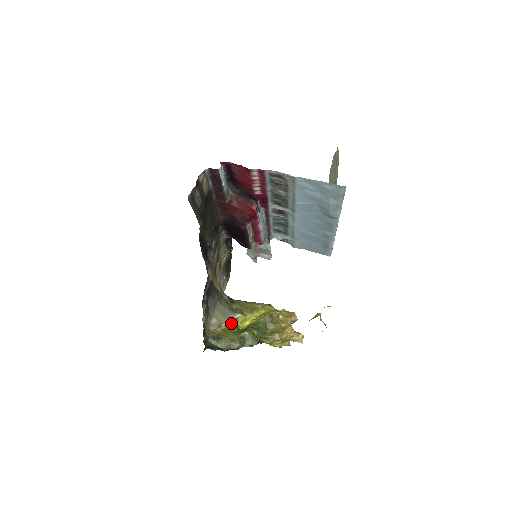
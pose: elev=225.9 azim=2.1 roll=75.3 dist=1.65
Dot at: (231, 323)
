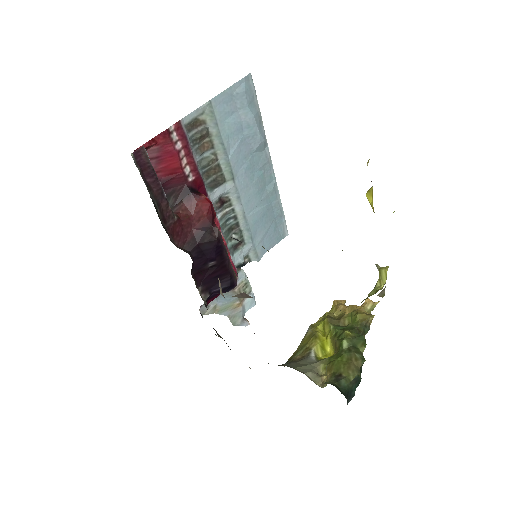
Dot at: (321, 362)
